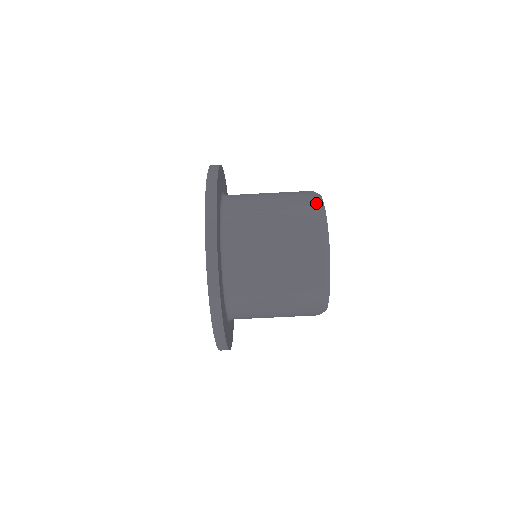
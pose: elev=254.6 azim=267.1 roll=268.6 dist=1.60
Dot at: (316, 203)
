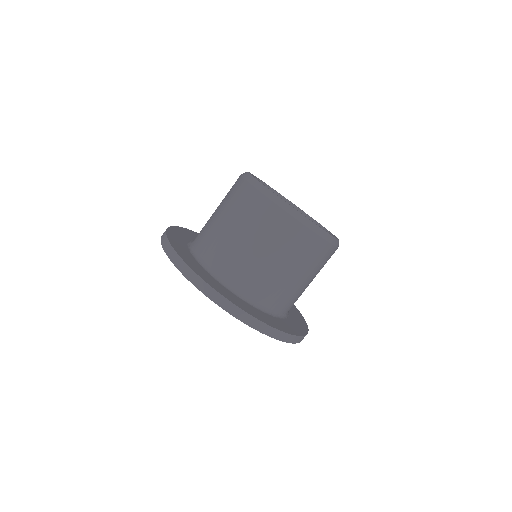
Dot at: (259, 193)
